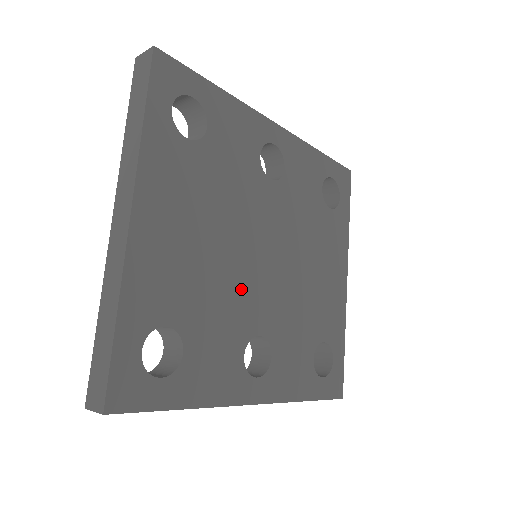
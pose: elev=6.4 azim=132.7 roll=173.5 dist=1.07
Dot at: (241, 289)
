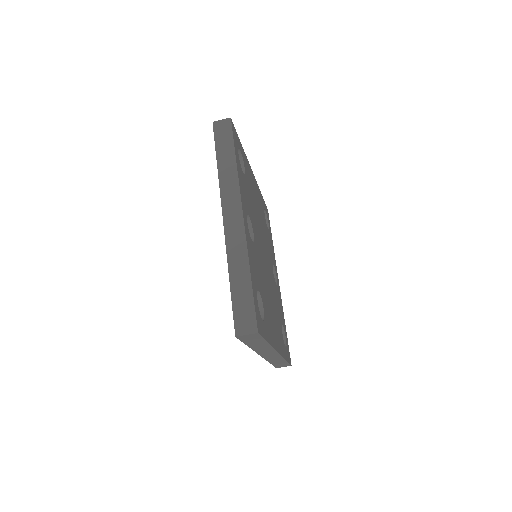
Dot at: (257, 227)
